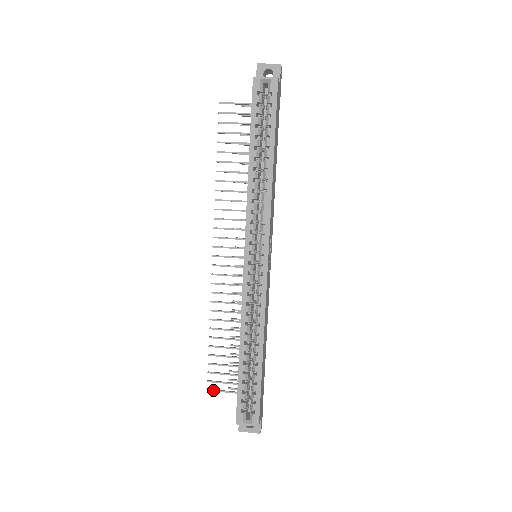
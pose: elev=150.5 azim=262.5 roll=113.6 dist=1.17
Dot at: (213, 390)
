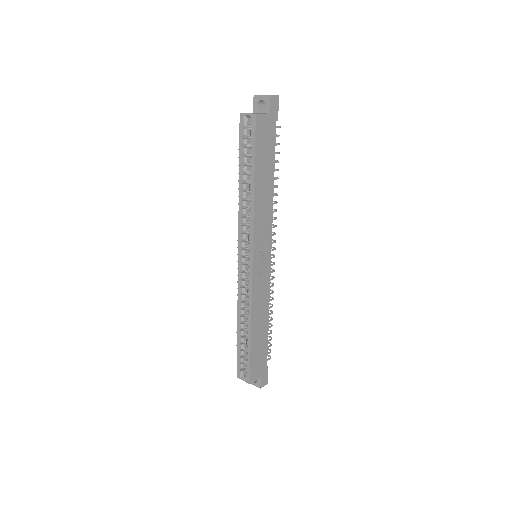
Dot at: occluded
